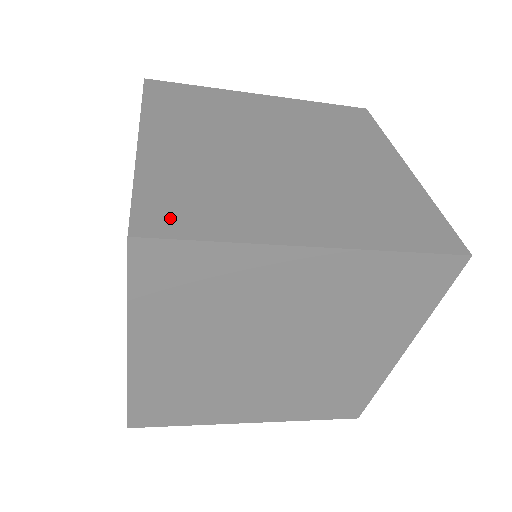
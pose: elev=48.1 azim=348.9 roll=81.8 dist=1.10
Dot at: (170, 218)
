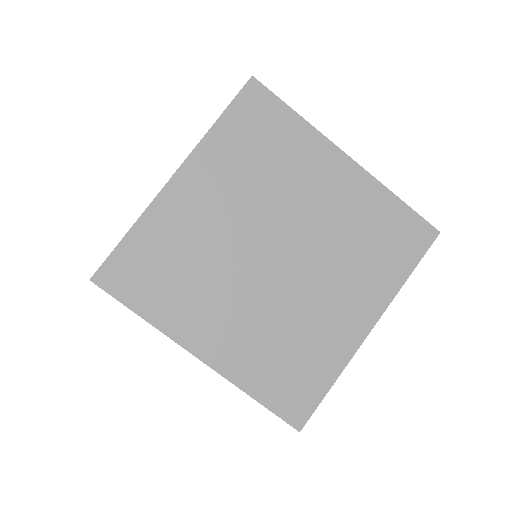
Dot at: (127, 278)
